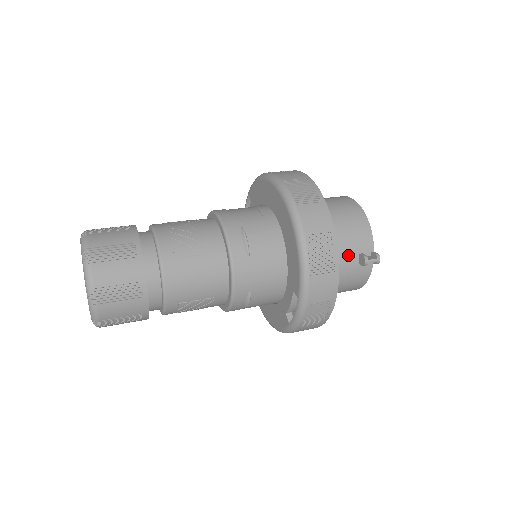
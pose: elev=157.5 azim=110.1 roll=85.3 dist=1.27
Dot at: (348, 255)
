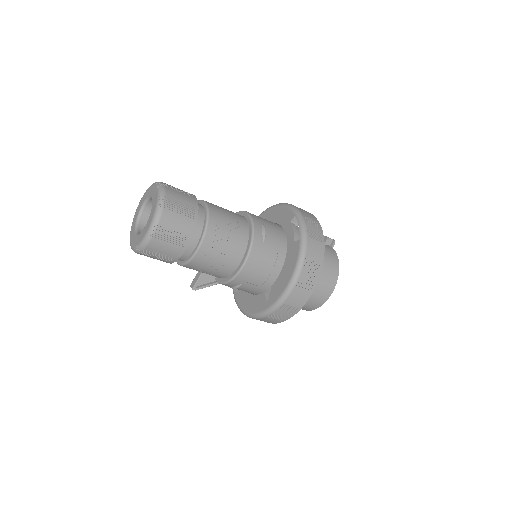
Dot at: occluded
